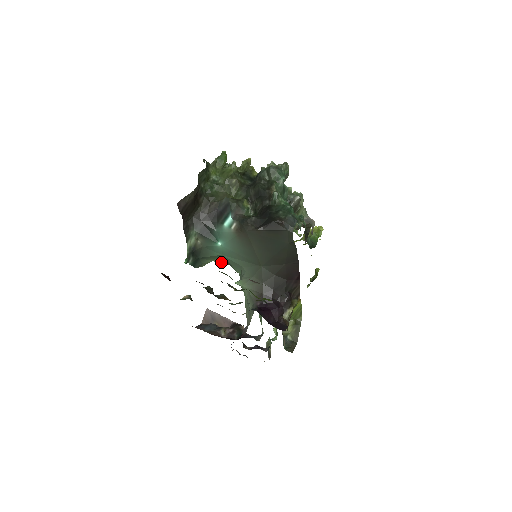
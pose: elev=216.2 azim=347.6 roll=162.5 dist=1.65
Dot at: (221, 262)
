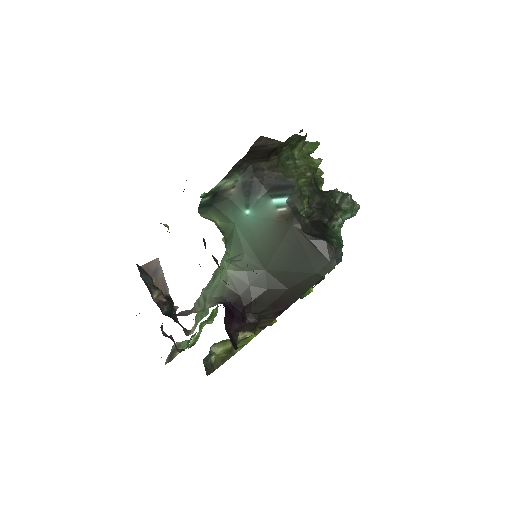
Dot at: (223, 229)
